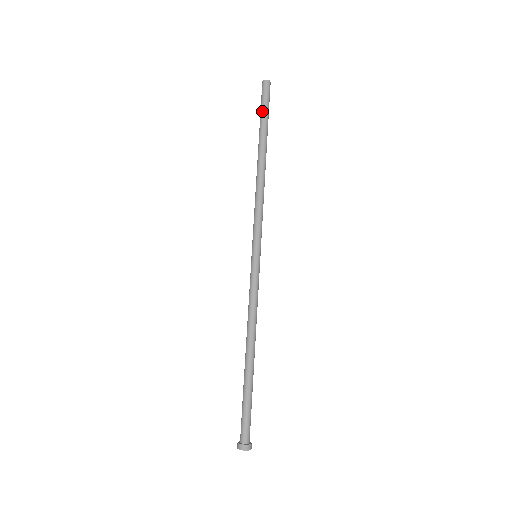
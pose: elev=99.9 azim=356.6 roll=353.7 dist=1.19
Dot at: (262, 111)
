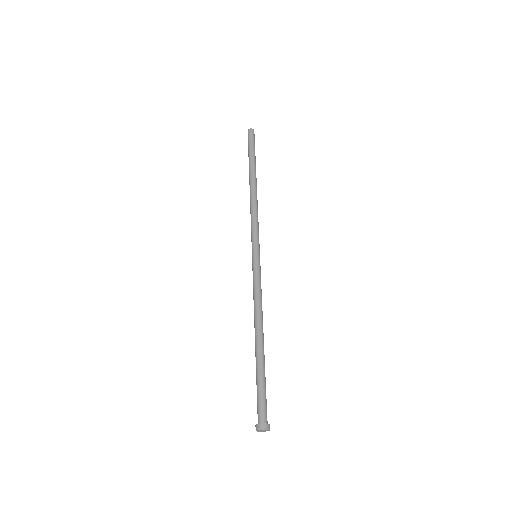
Dot at: (251, 149)
